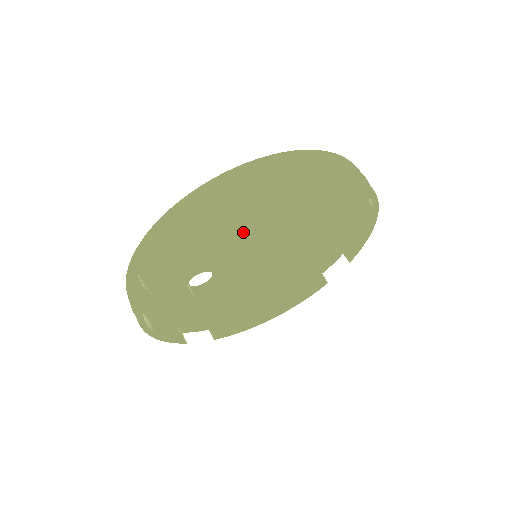
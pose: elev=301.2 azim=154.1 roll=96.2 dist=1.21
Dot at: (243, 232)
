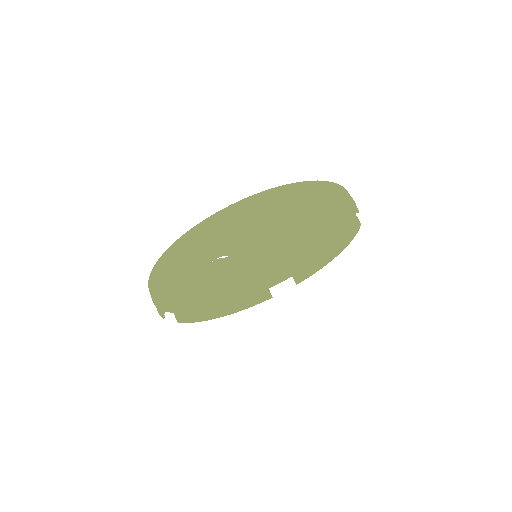
Dot at: (277, 232)
